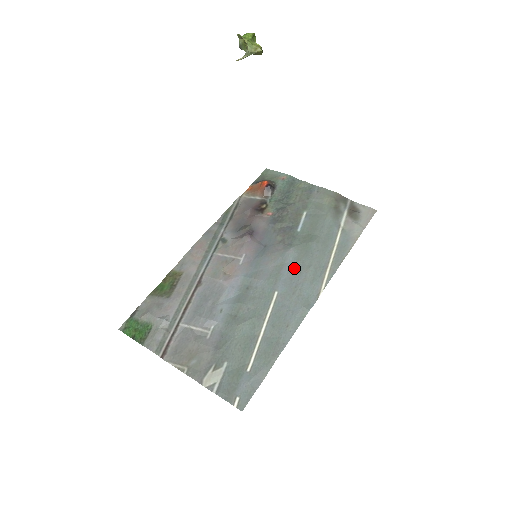
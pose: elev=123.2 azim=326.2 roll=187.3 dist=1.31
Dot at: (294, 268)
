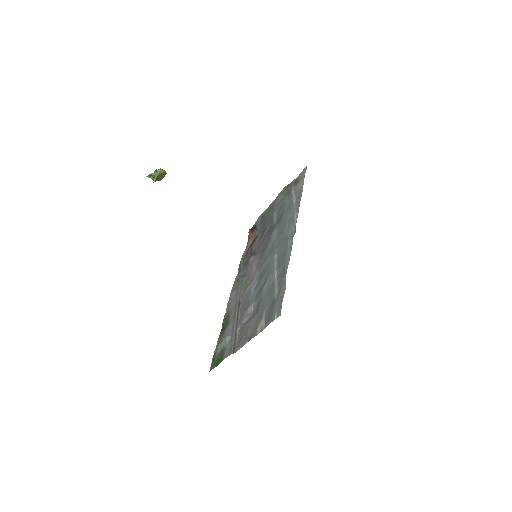
Dot at: (278, 236)
